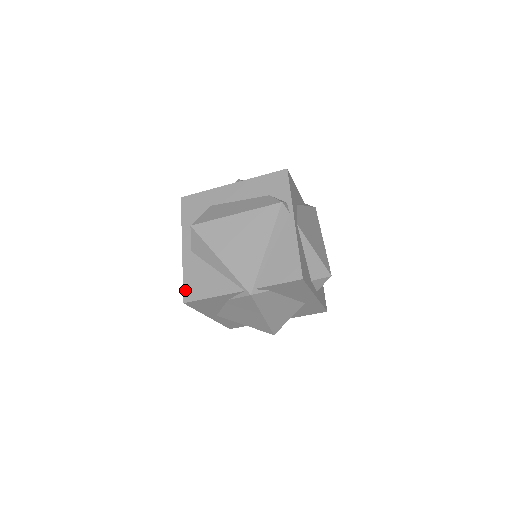
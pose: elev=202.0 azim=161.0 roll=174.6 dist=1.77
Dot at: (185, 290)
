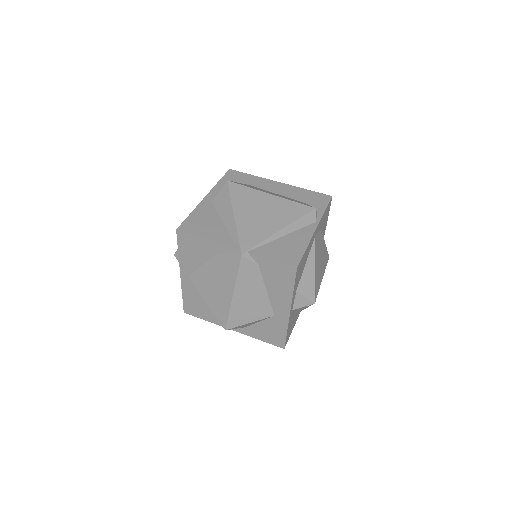
Dot at: (185, 222)
